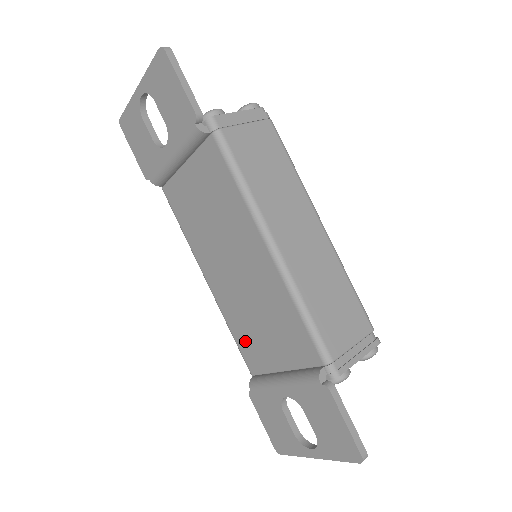
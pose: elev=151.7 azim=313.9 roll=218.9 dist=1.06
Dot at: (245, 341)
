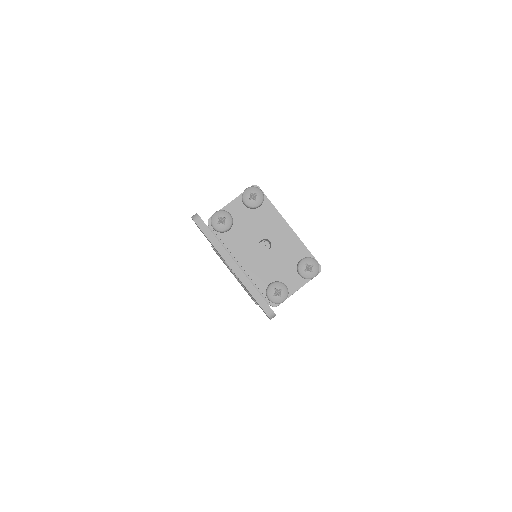
Dot at: occluded
